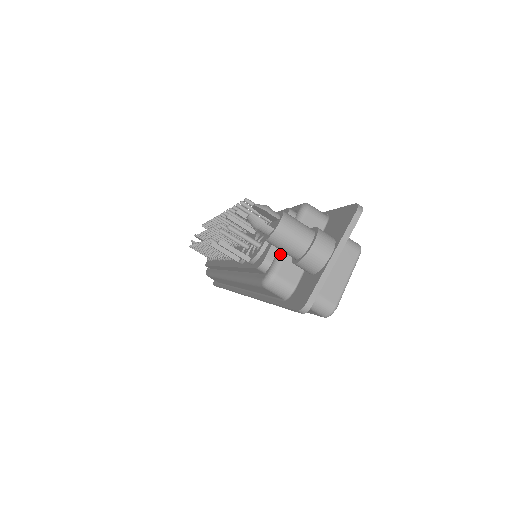
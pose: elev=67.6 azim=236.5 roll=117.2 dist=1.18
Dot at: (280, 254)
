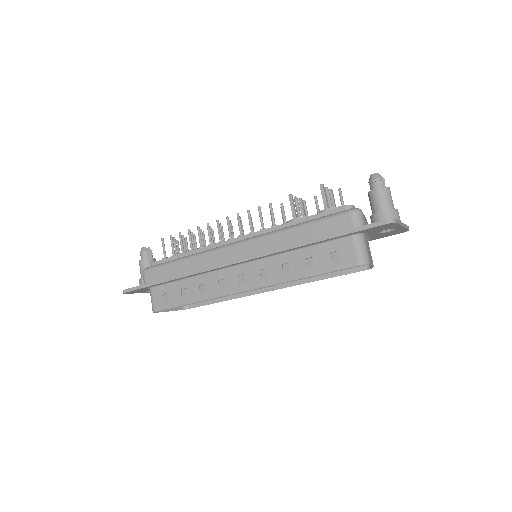
Dot at: occluded
